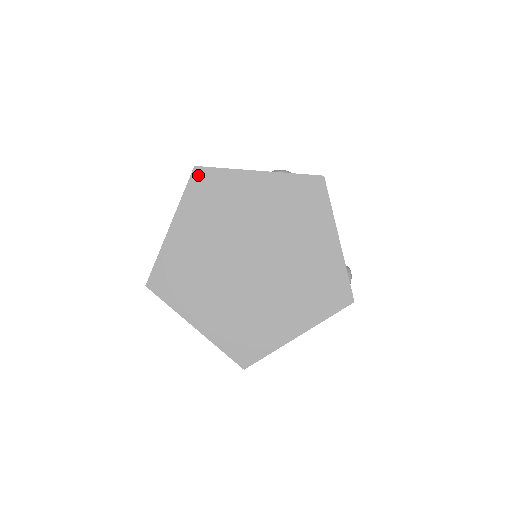
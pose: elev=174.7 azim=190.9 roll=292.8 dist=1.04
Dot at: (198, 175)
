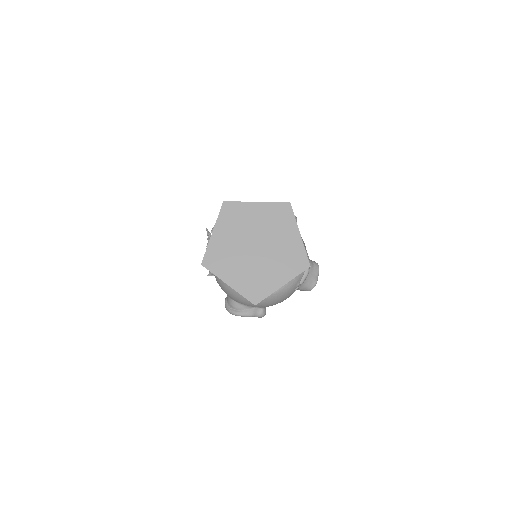
Dot at: (225, 206)
